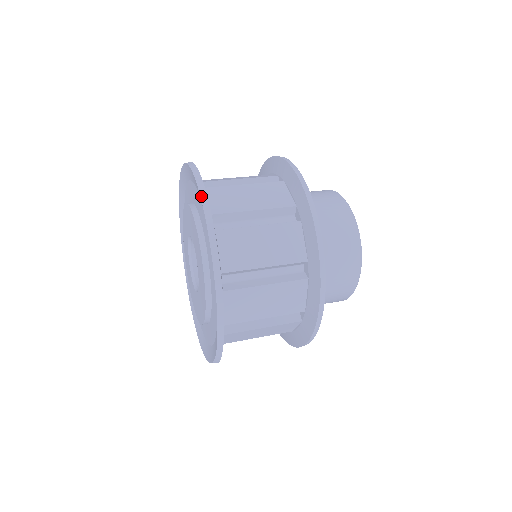
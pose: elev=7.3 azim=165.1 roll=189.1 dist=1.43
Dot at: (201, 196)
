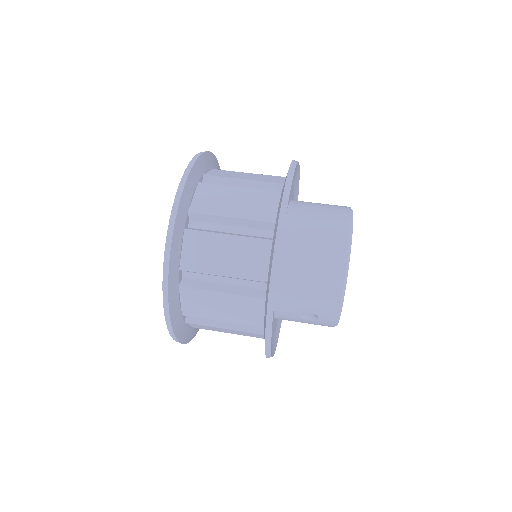
Dot at: (196, 155)
